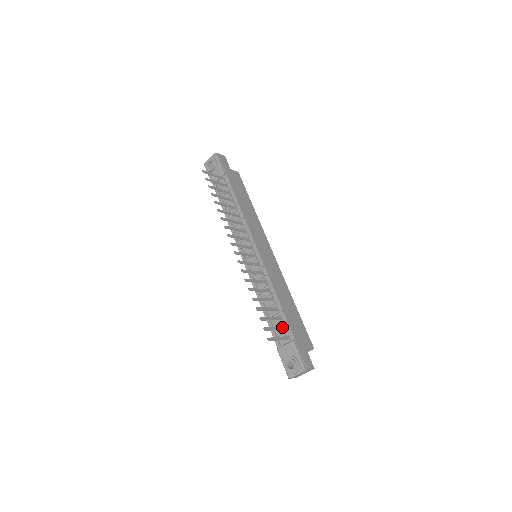
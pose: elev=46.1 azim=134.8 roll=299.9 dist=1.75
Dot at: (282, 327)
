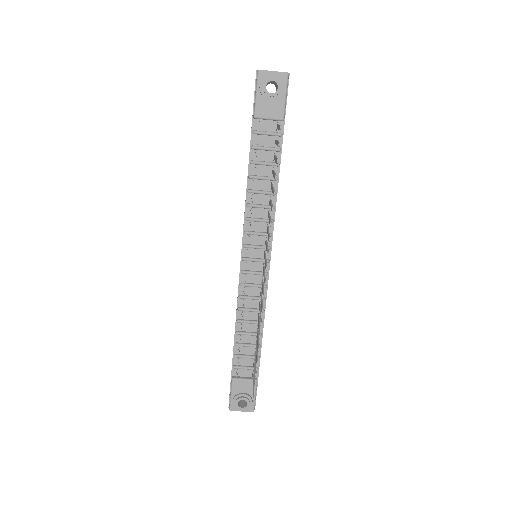
Dot at: occluded
